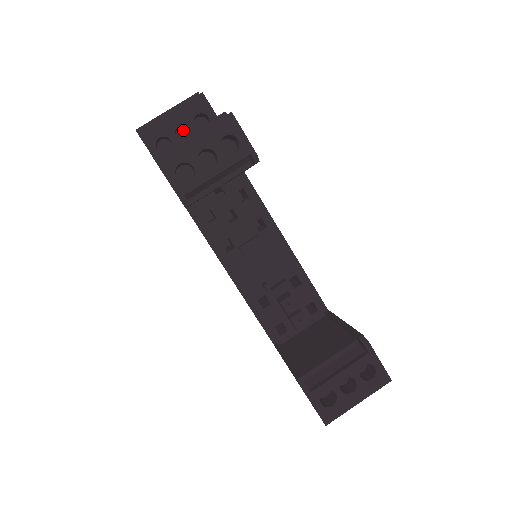
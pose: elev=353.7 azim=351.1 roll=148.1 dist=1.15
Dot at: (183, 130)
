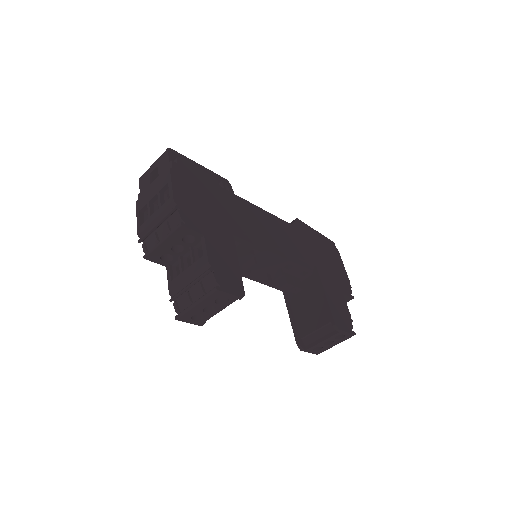
Dot at: occluded
